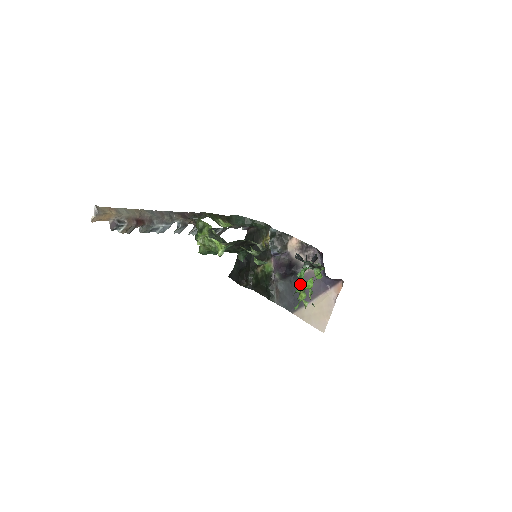
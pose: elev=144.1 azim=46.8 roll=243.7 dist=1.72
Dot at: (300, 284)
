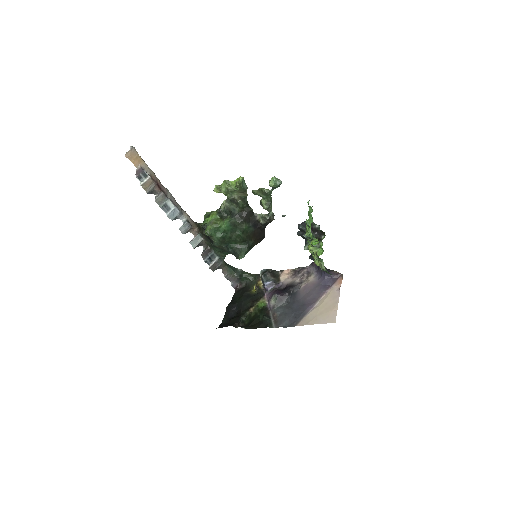
Dot at: (309, 221)
